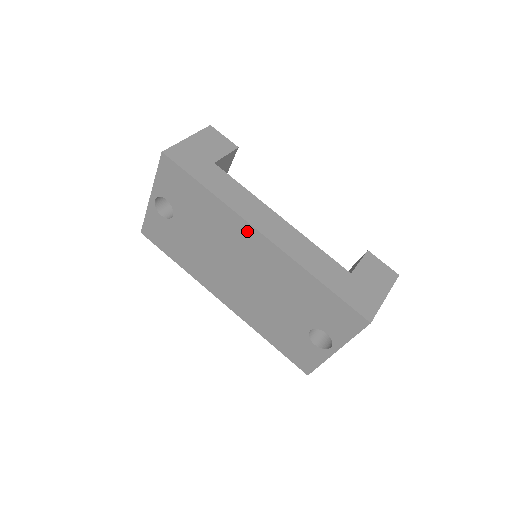
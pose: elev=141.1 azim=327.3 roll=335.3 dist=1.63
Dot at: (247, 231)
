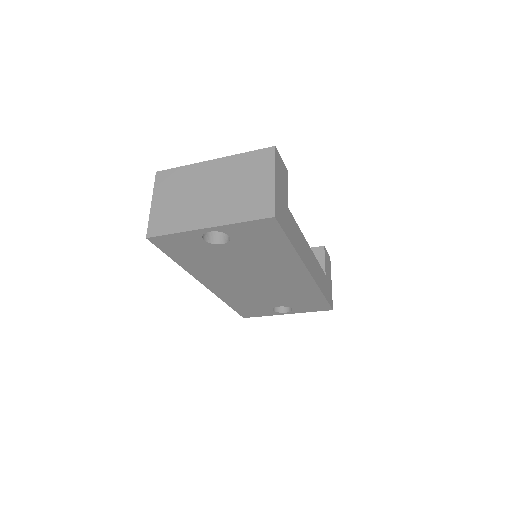
Dot at: (298, 270)
